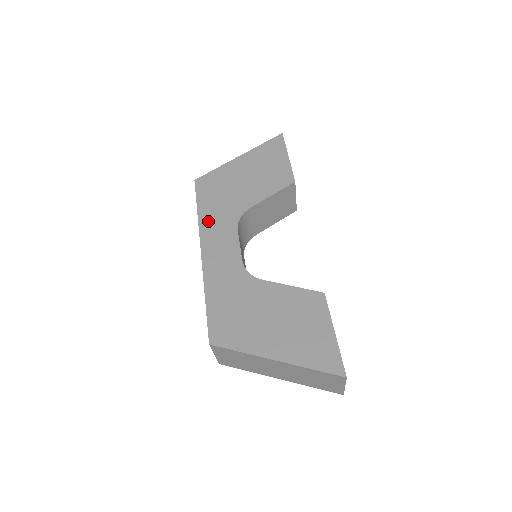
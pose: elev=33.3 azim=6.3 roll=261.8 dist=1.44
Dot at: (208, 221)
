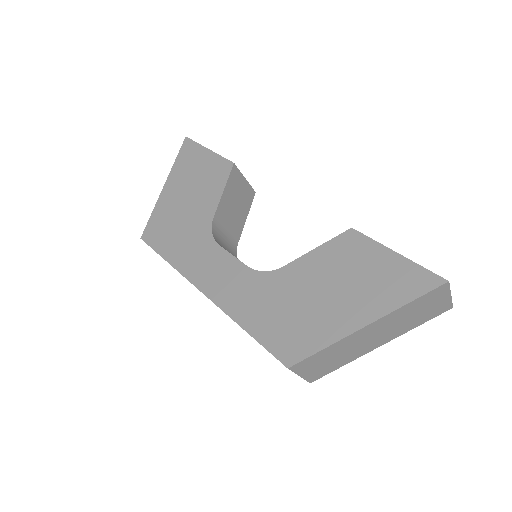
Dot at: (184, 261)
